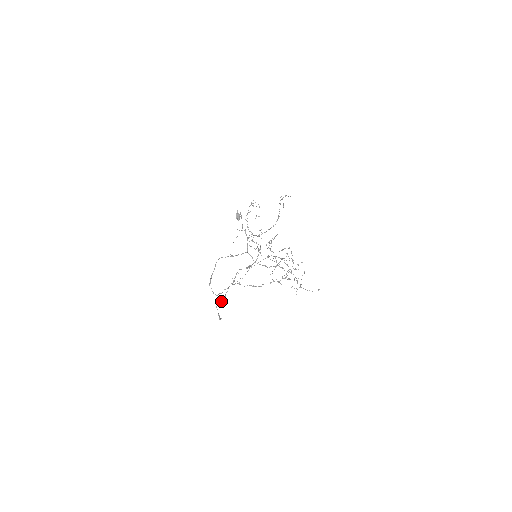
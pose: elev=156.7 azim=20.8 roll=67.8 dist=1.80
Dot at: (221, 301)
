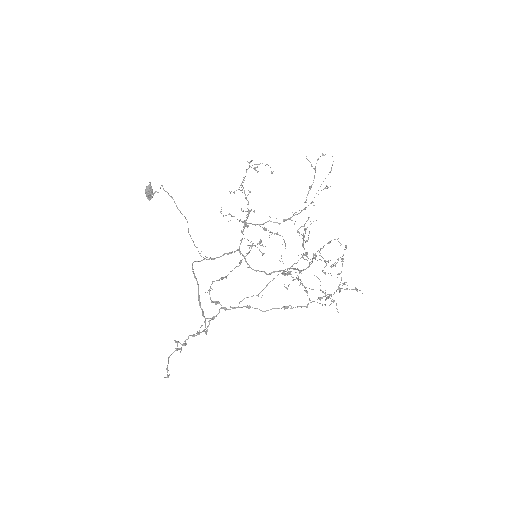
Dot at: (186, 343)
